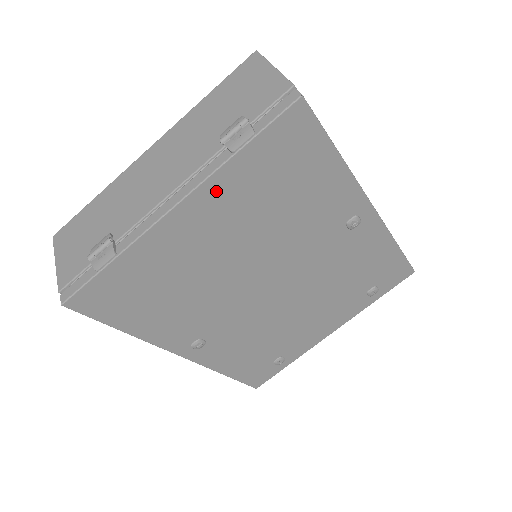
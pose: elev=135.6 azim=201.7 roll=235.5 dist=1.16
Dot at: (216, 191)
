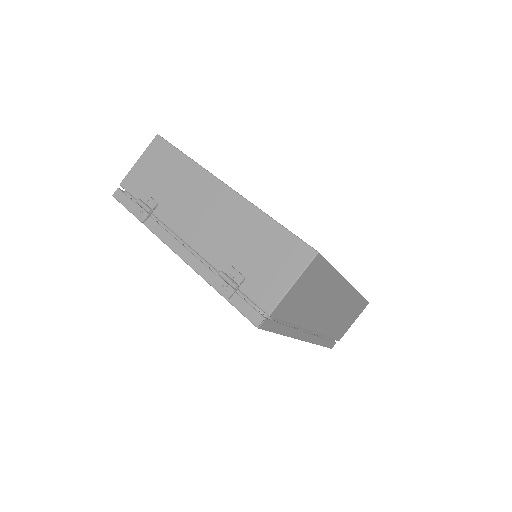
Dot at: occluded
